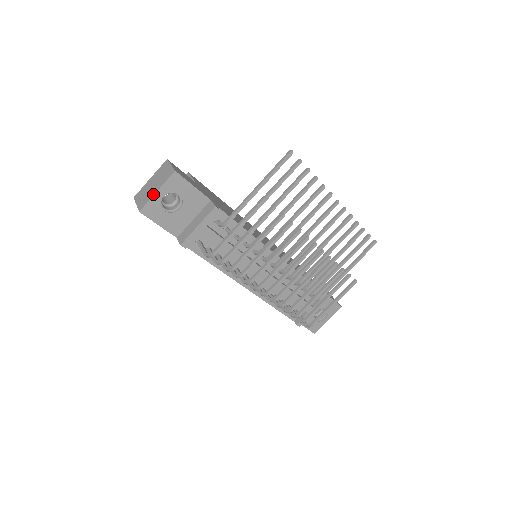
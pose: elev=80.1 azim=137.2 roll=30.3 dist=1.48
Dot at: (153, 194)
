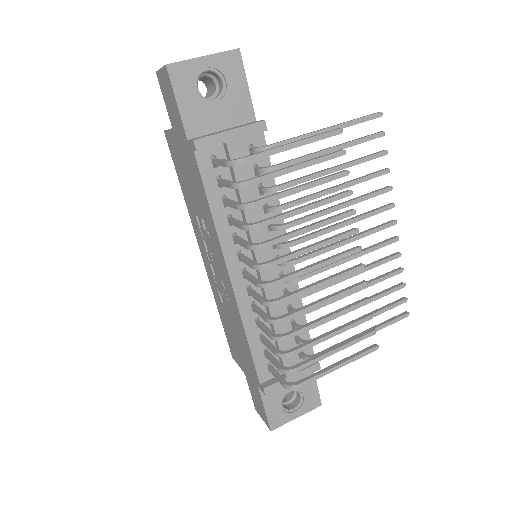
Dot at: occluded
